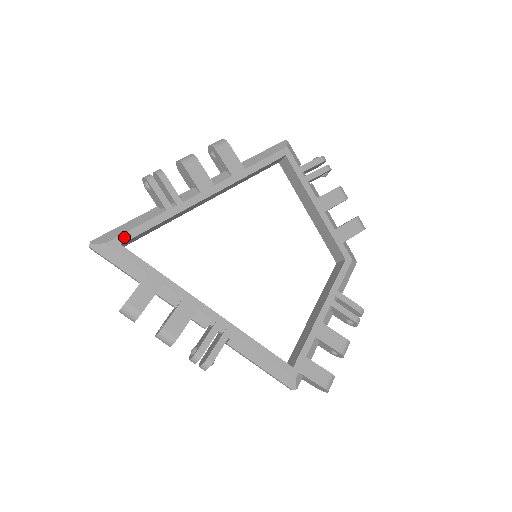
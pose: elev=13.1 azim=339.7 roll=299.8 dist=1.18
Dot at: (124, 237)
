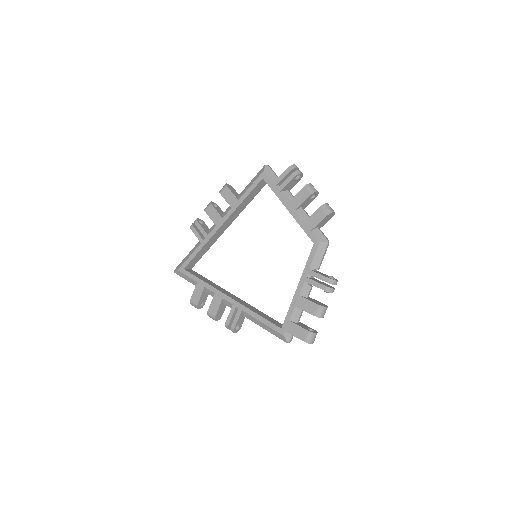
Dot at: (185, 264)
